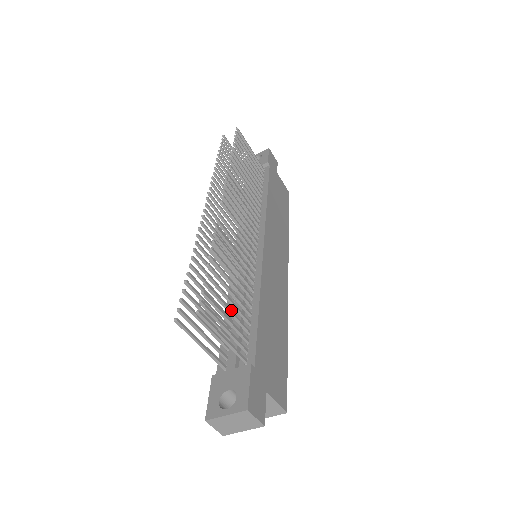
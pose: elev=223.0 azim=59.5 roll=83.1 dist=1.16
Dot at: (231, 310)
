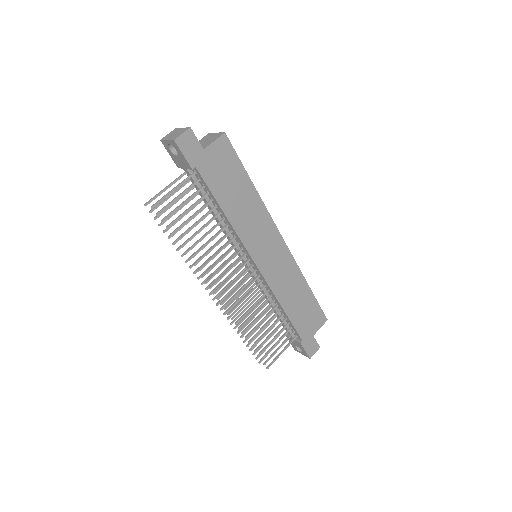
Dot at: (276, 337)
